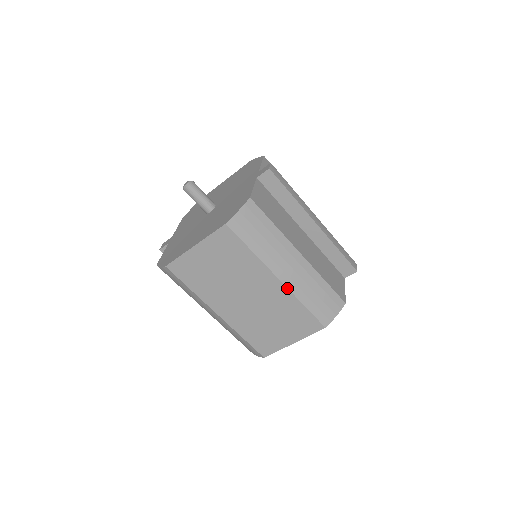
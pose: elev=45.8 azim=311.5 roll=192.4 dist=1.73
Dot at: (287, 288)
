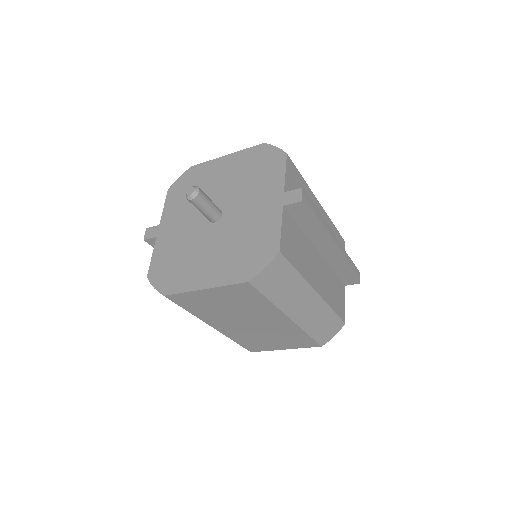
Dot at: (296, 324)
